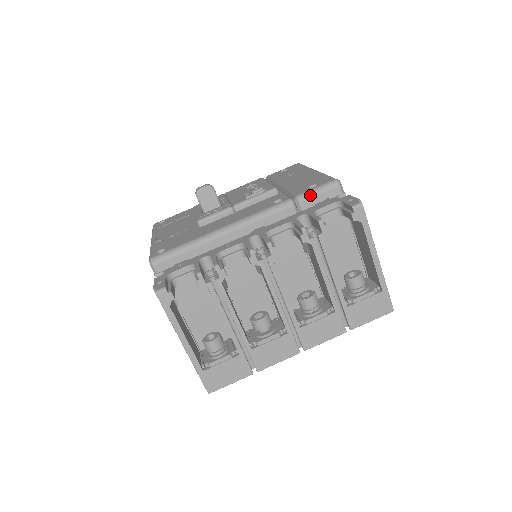
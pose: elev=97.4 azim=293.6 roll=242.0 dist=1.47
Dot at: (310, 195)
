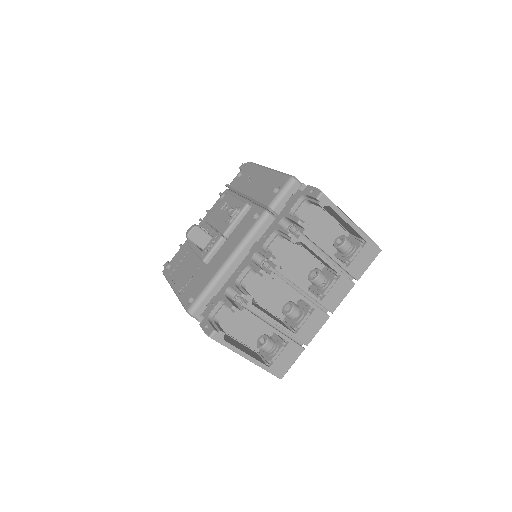
Dot at: (278, 200)
